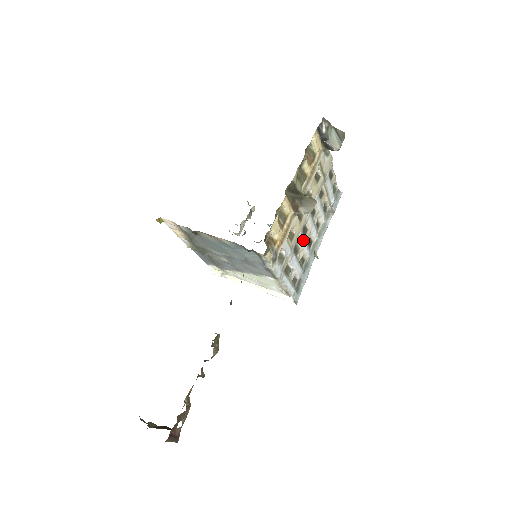
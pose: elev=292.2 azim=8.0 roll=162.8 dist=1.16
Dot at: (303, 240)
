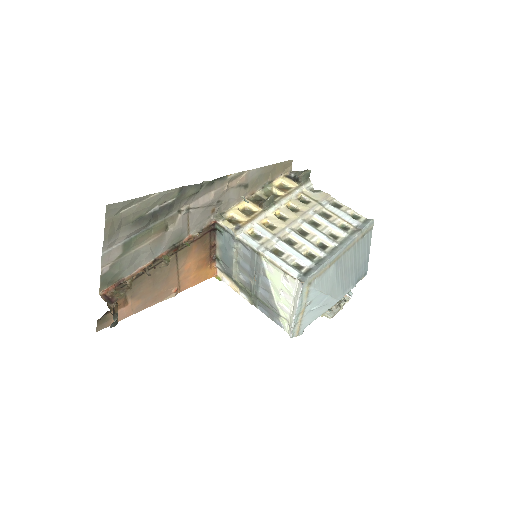
Dot at: (299, 237)
